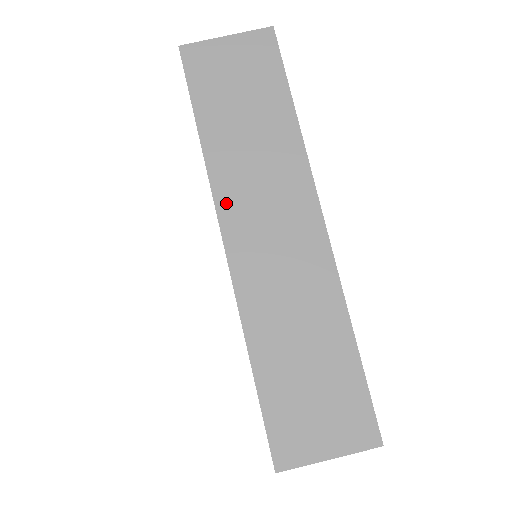
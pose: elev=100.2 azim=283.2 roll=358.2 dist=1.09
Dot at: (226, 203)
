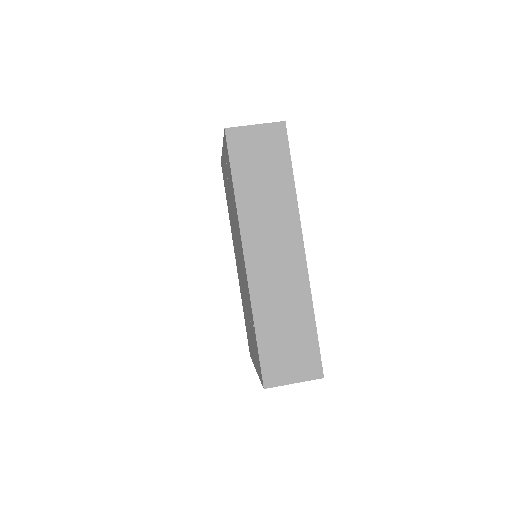
Dot at: (247, 234)
